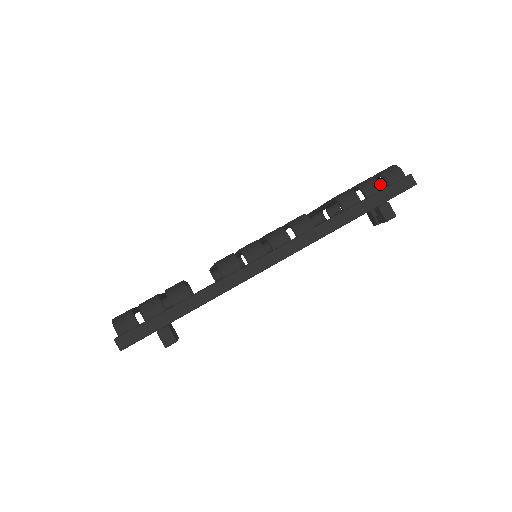
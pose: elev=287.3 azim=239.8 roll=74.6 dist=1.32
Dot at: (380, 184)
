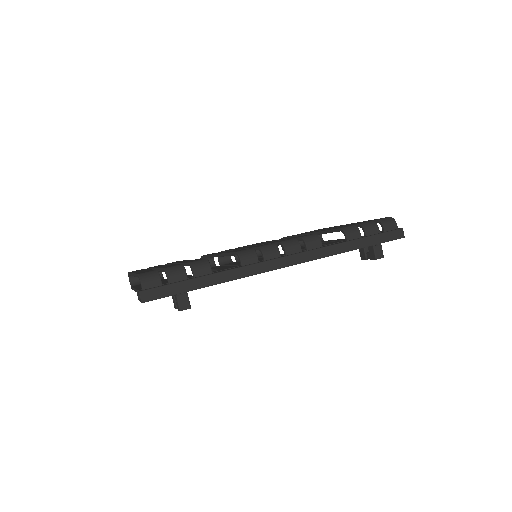
Dot at: (378, 229)
